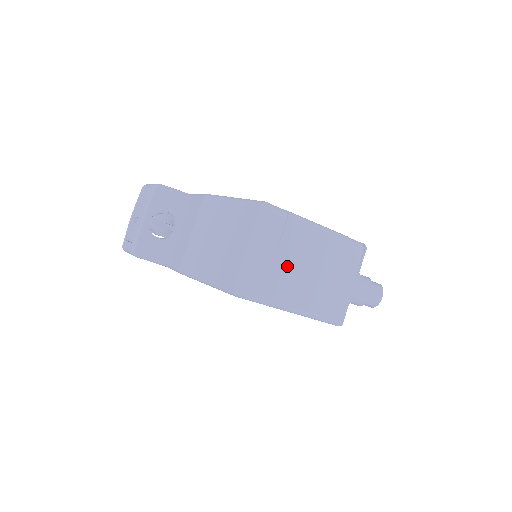
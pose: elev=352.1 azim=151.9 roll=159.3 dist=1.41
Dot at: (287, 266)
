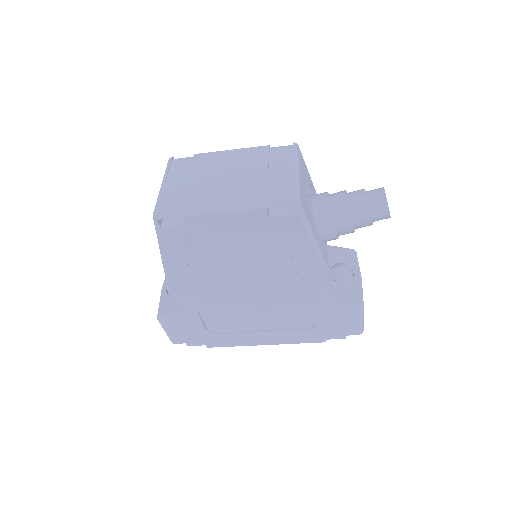
Dot at: (204, 182)
